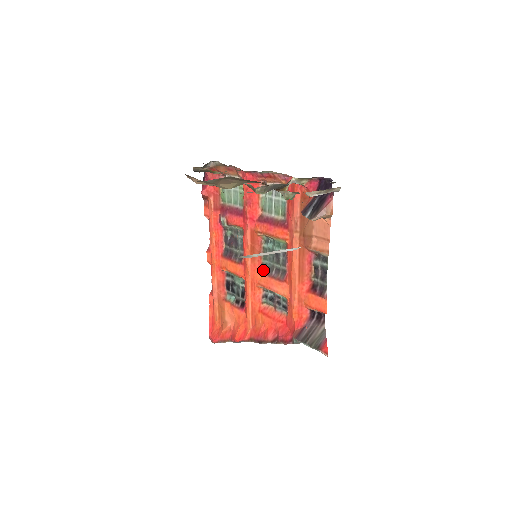
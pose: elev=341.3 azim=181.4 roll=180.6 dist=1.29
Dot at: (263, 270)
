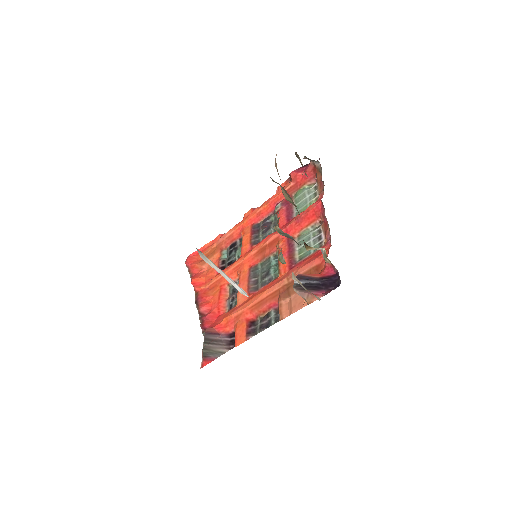
Dot at: (252, 269)
